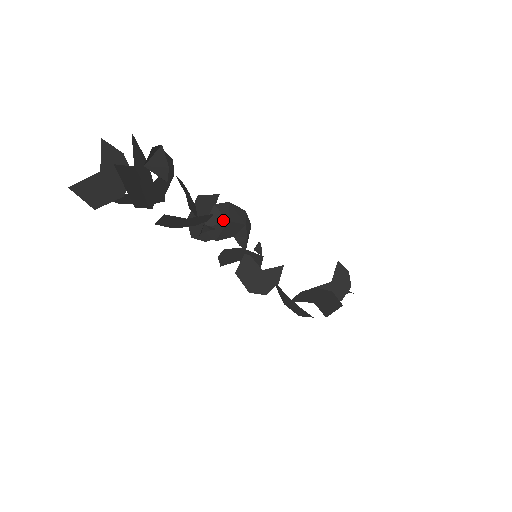
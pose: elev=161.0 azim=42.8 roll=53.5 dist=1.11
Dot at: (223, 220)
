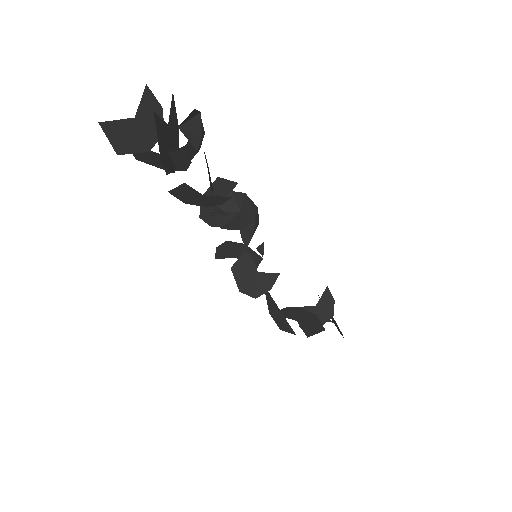
Dot at: (236, 209)
